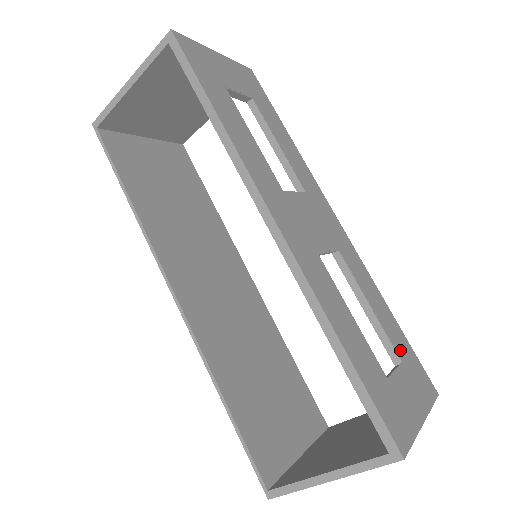
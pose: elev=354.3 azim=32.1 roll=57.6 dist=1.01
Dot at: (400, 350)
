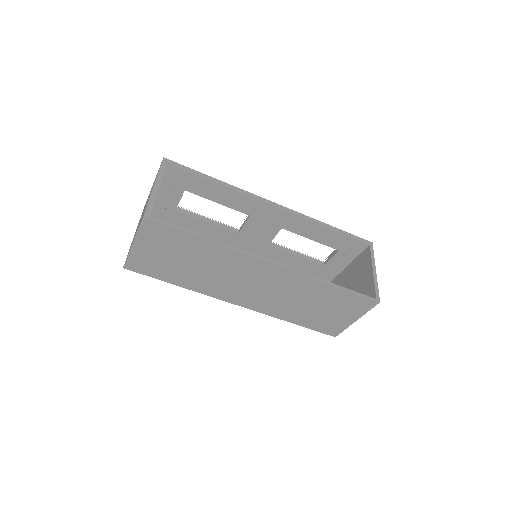
Dot at: occluded
